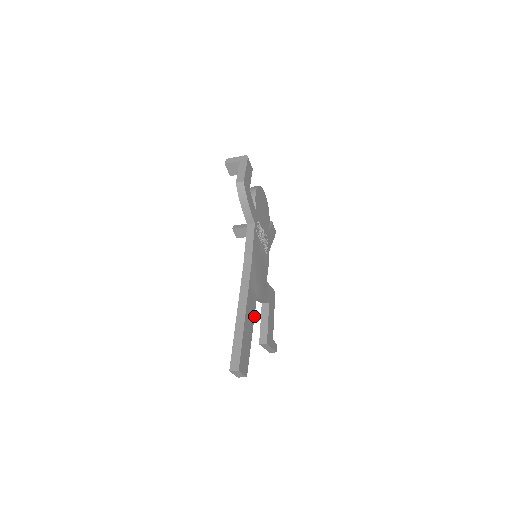
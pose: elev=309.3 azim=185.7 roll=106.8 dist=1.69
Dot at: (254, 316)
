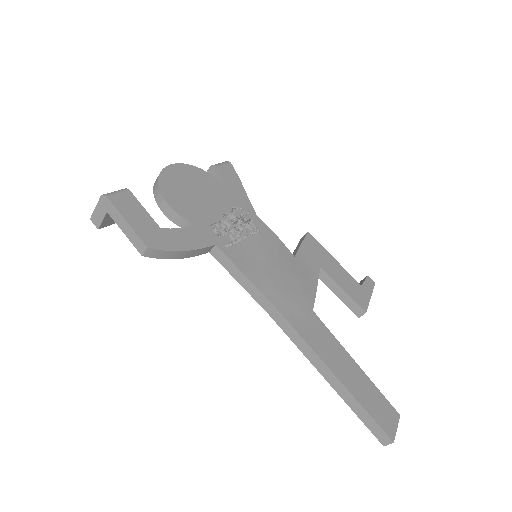
Dot at: (335, 338)
